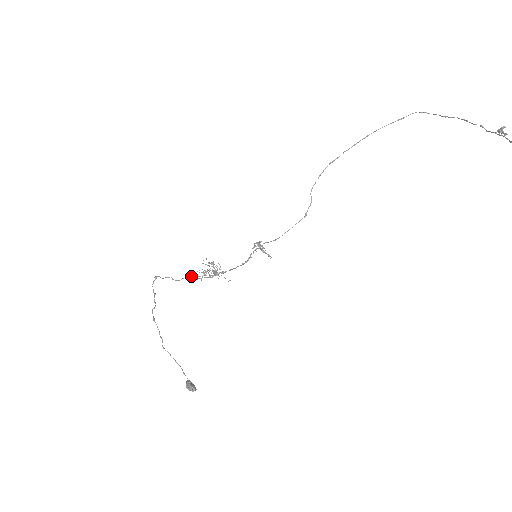
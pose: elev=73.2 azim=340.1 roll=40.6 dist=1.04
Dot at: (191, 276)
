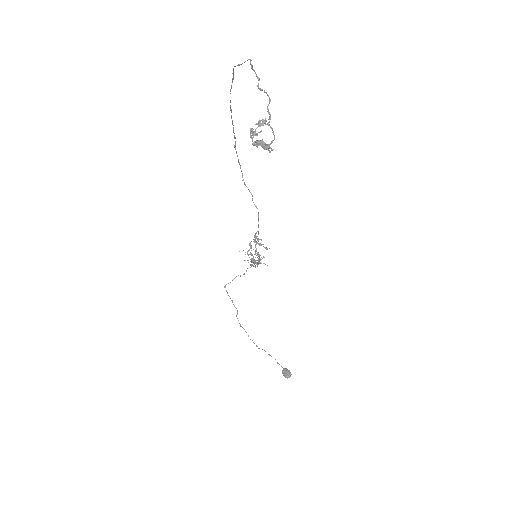
Dot at: (250, 265)
